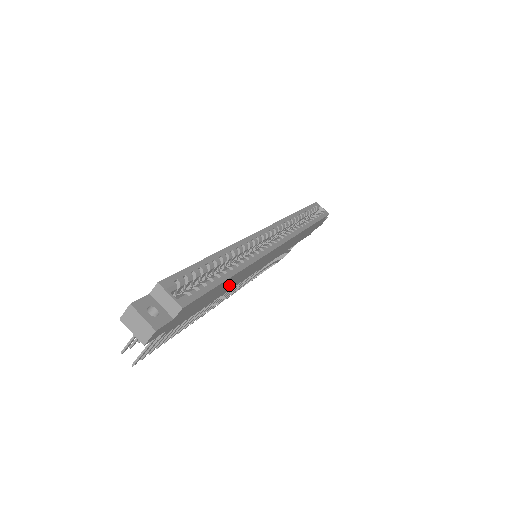
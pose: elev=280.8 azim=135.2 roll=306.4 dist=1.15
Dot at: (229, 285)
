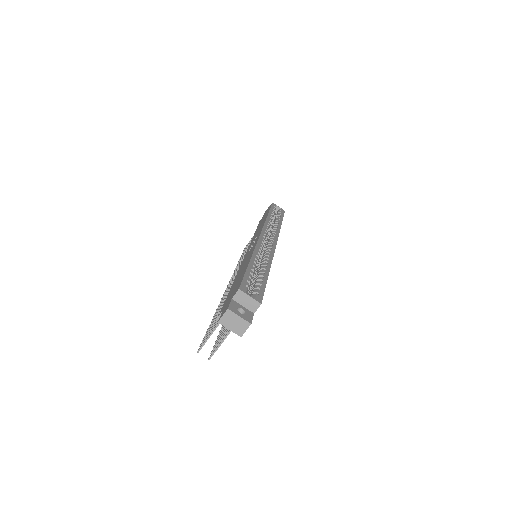
Dot at: occluded
